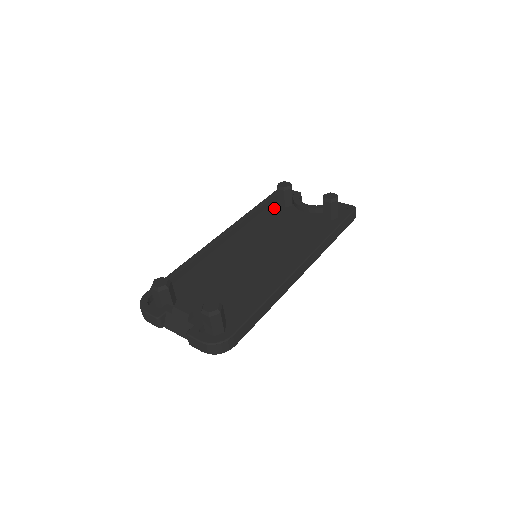
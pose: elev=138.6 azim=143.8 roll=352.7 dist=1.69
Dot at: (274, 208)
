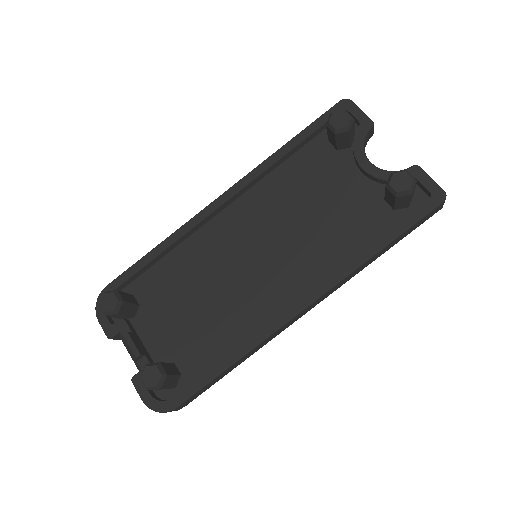
Dot at: (320, 146)
